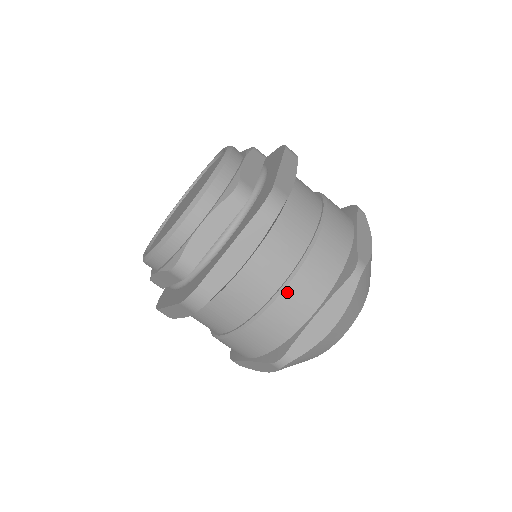
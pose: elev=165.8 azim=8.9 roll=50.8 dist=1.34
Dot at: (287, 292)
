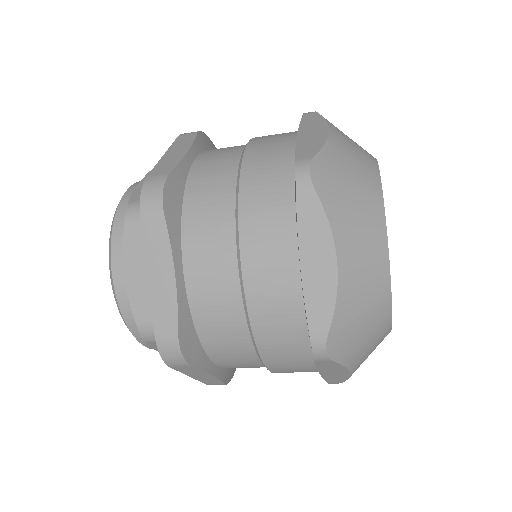
Dot at: (274, 370)
